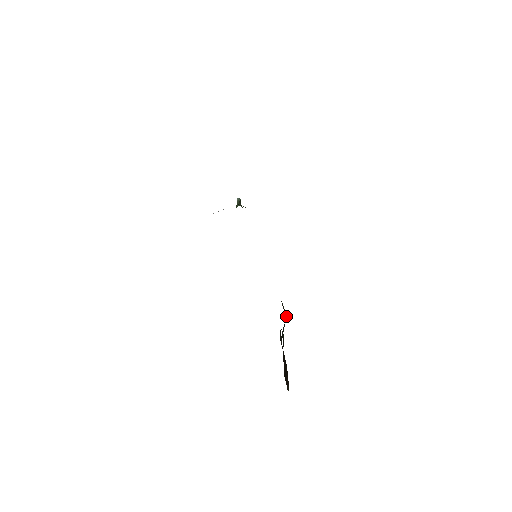
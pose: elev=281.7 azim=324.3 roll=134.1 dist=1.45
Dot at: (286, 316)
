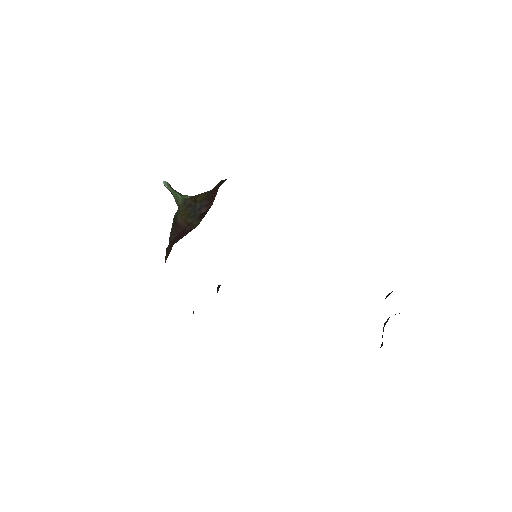
Dot at: occluded
